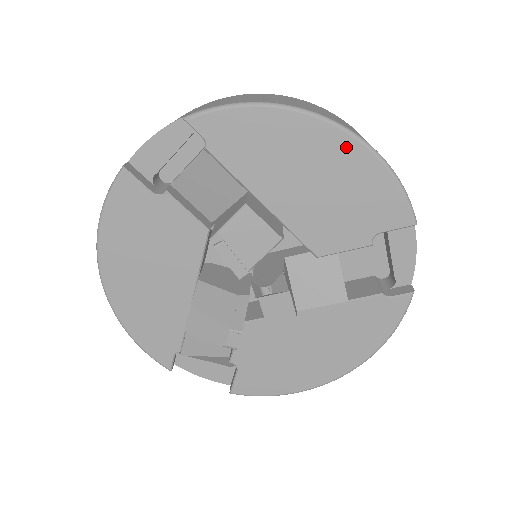
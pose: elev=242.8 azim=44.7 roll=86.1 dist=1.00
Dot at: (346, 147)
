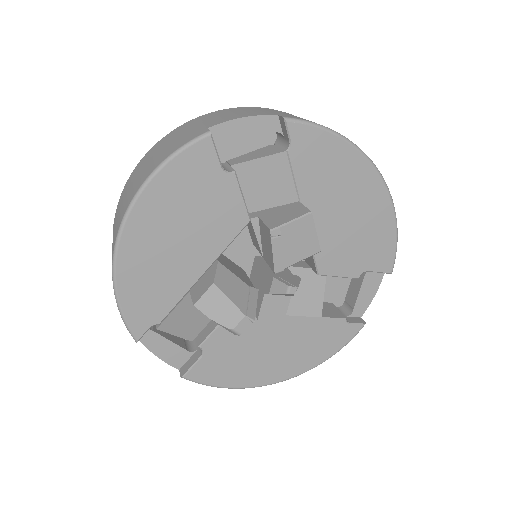
Dot at: (380, 198)
